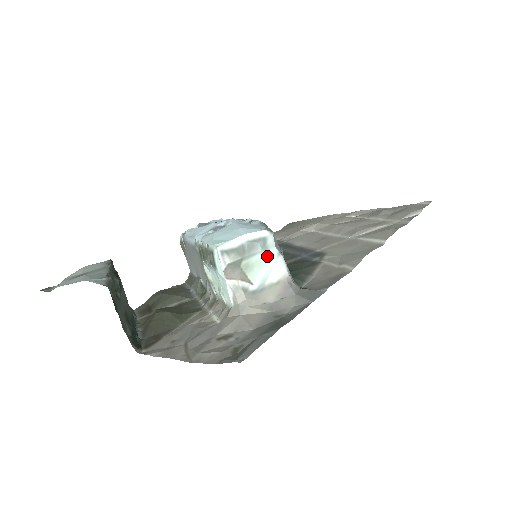
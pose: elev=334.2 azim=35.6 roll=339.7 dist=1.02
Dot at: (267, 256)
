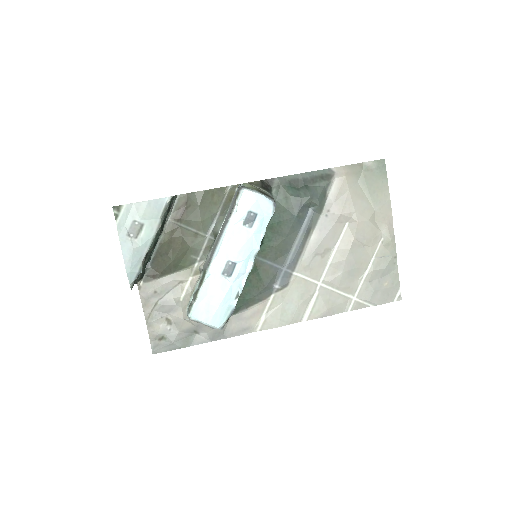
Dot at: occluded
